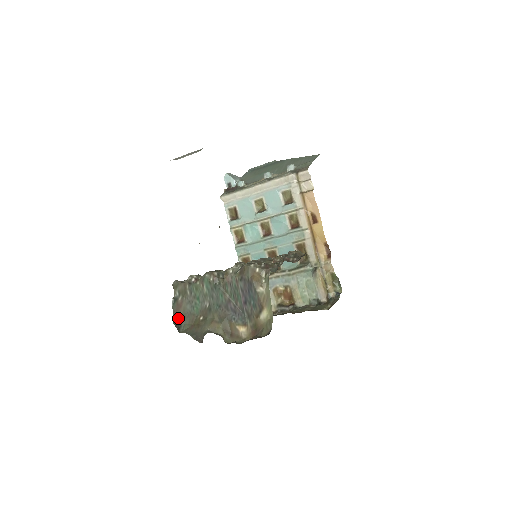
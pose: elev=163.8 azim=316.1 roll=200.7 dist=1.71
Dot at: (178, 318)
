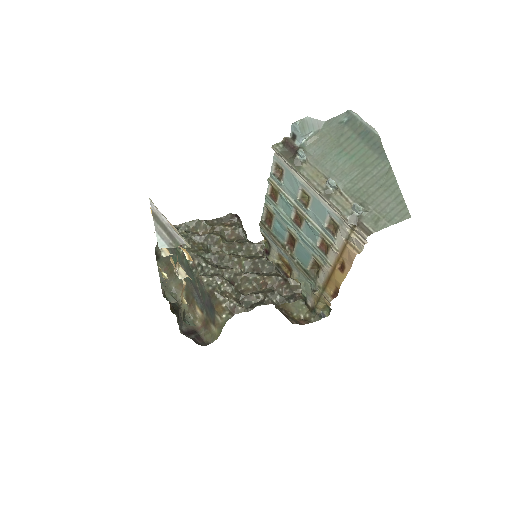
Dot at: (159, 251)
